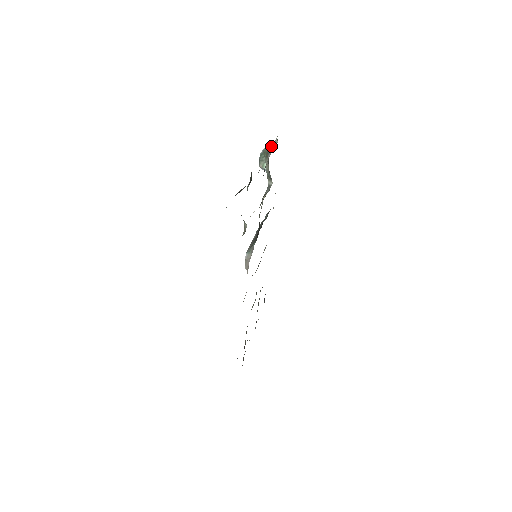
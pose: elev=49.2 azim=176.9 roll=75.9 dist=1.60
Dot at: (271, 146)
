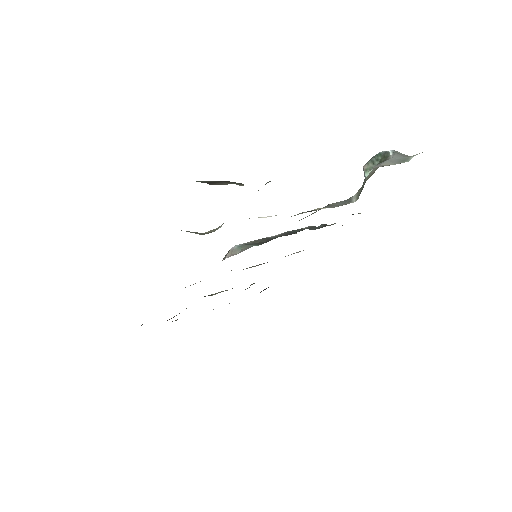
Dot at: (396, 157)
